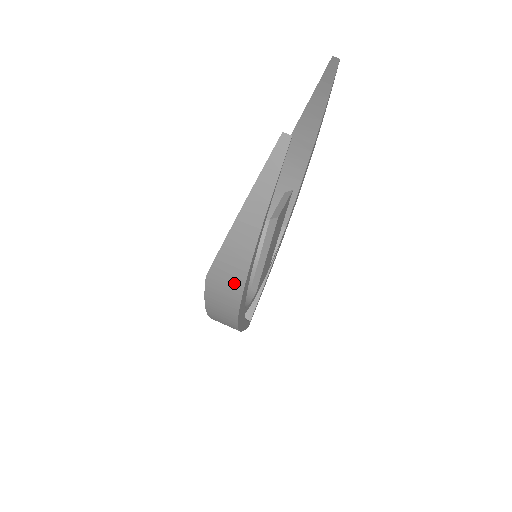
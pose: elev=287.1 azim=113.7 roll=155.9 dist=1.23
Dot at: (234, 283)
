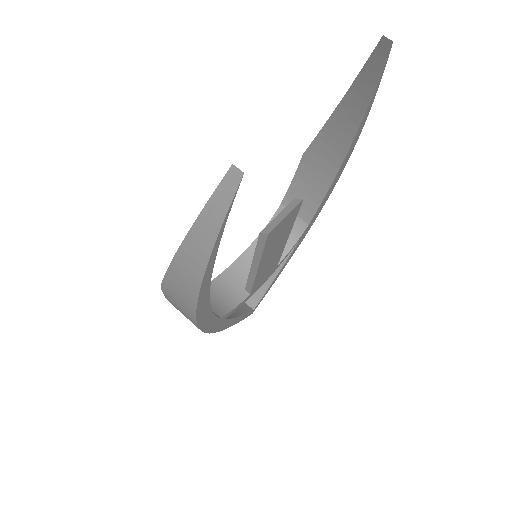
Dot at: (186, 306)
